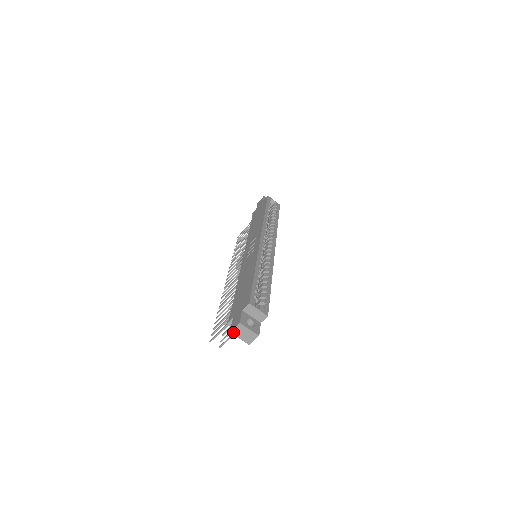
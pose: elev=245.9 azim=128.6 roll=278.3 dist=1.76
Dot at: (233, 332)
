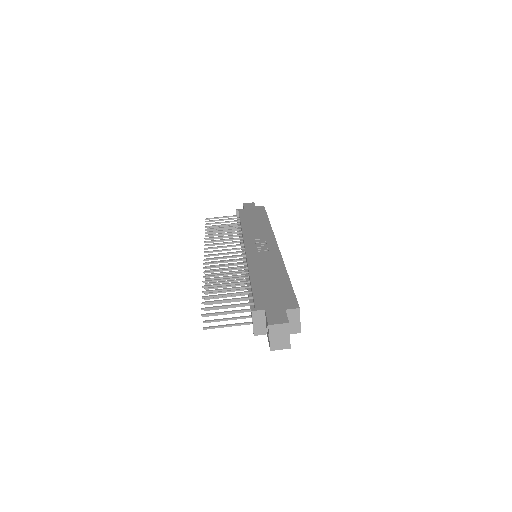
Dot at: (271, 327)
